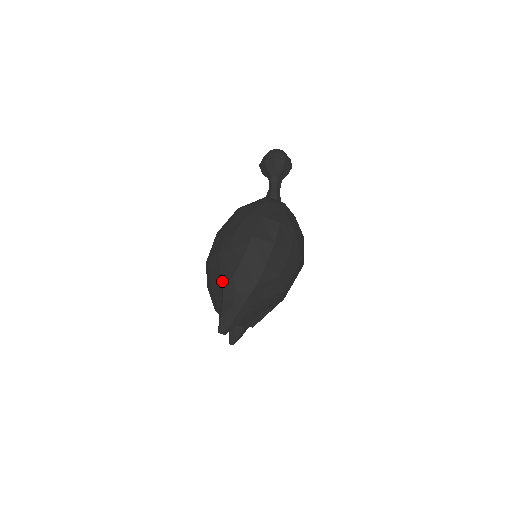
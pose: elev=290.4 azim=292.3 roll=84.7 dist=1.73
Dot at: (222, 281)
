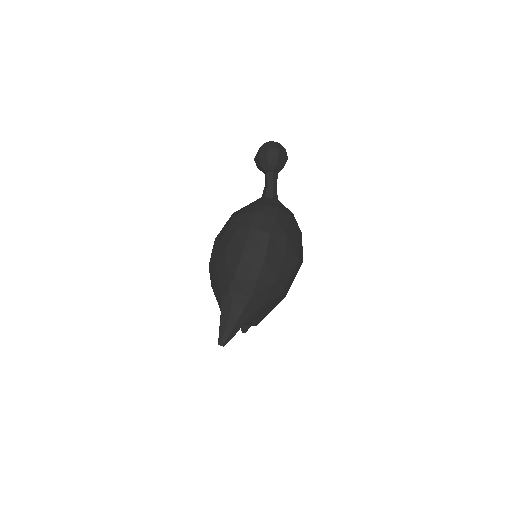
Dot at: (220, 292)
